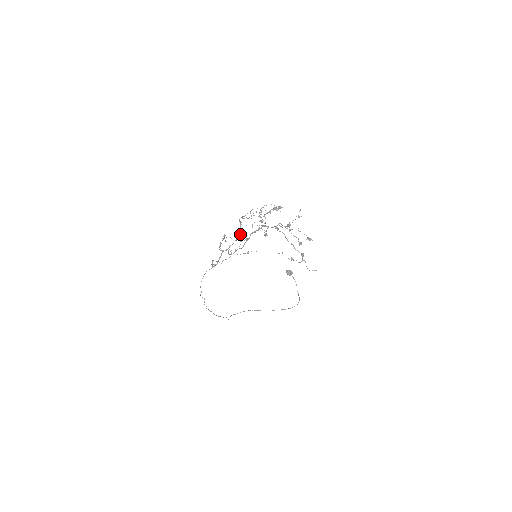
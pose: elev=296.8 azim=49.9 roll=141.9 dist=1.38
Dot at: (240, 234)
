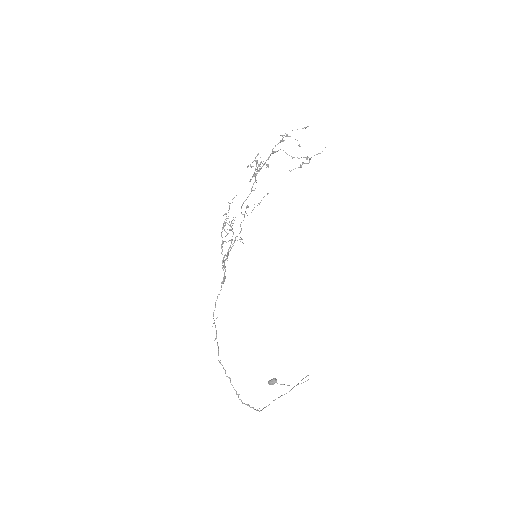
Dot at: occluded
